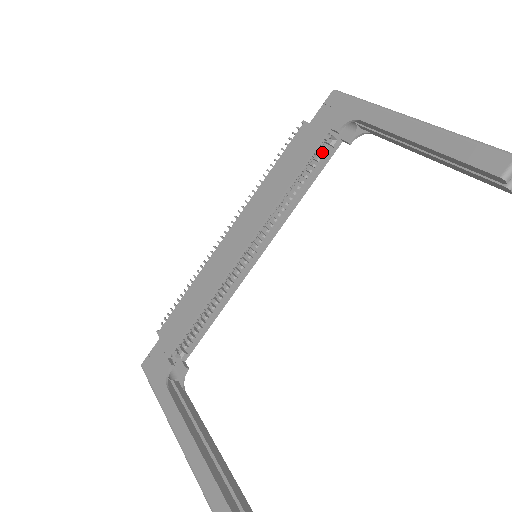
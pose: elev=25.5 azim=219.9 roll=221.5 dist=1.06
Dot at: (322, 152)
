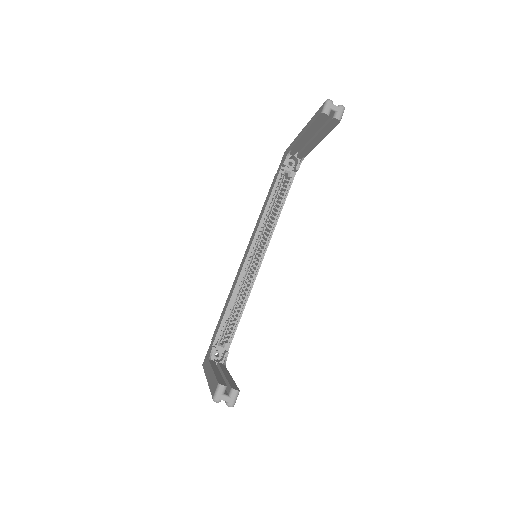
Dot at: (287, 184)
